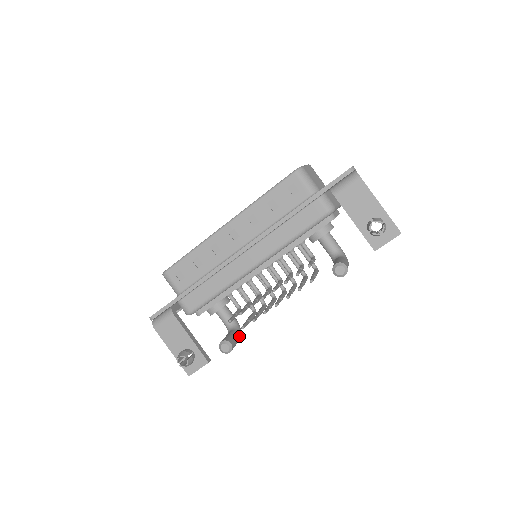
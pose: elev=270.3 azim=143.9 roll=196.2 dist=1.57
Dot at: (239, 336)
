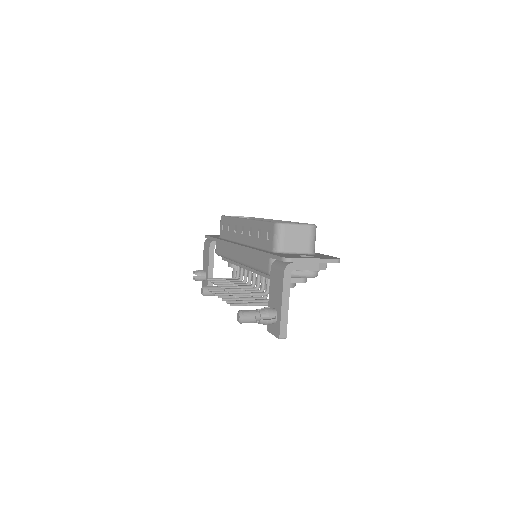
Dot at: occluded
